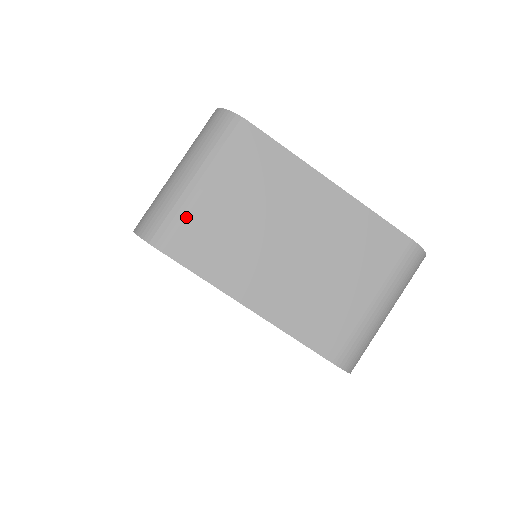
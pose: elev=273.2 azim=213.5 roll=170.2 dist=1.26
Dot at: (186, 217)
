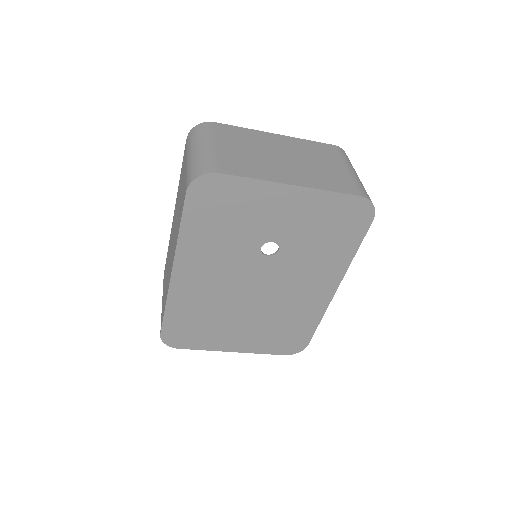
Dot at: (218, 157)
